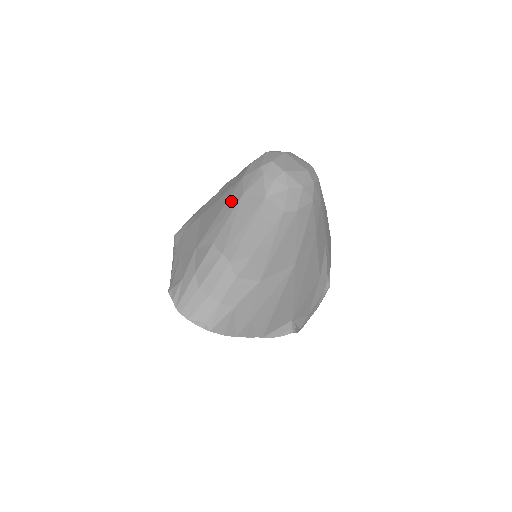
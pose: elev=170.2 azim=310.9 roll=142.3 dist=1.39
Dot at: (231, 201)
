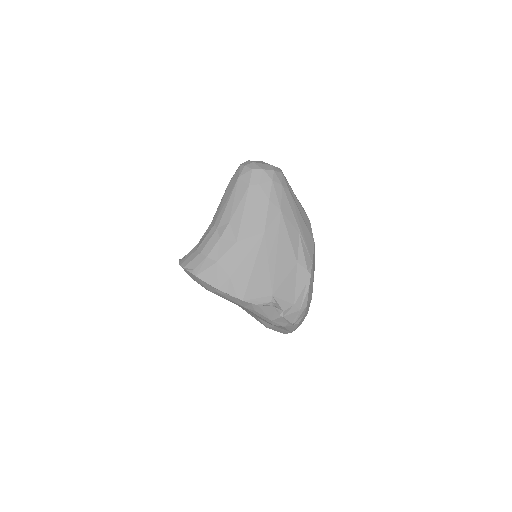
Dot at: occluded
